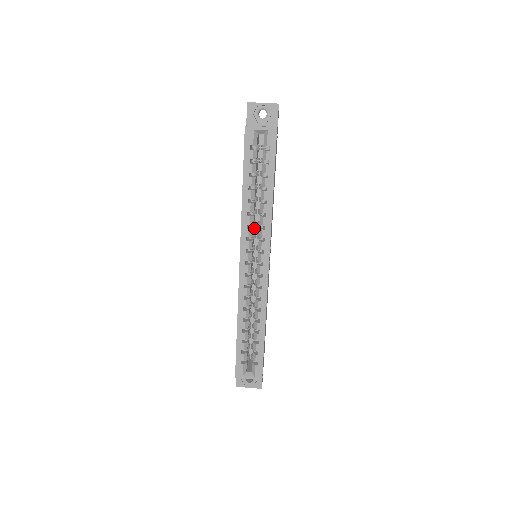
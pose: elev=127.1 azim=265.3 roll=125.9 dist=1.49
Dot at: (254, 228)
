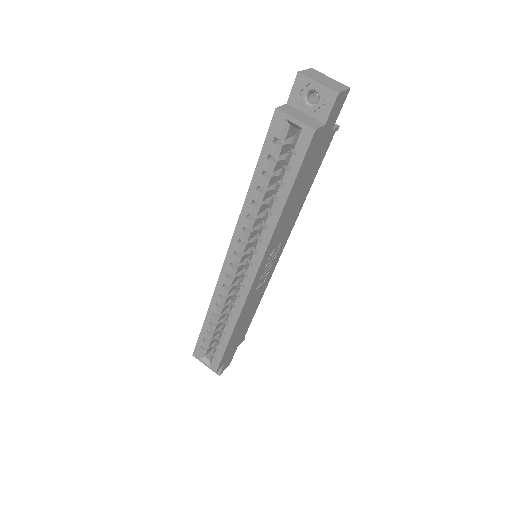
Dot at: occluded
